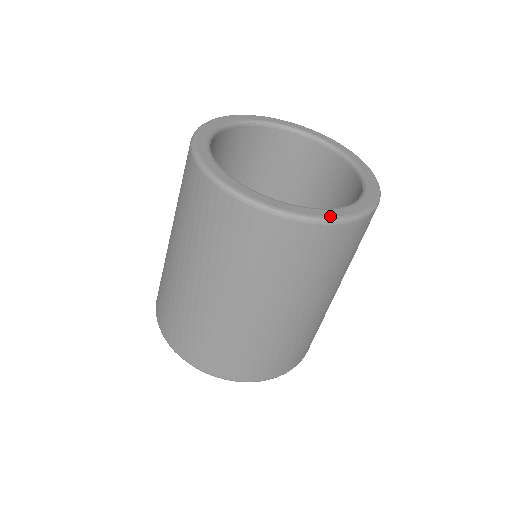
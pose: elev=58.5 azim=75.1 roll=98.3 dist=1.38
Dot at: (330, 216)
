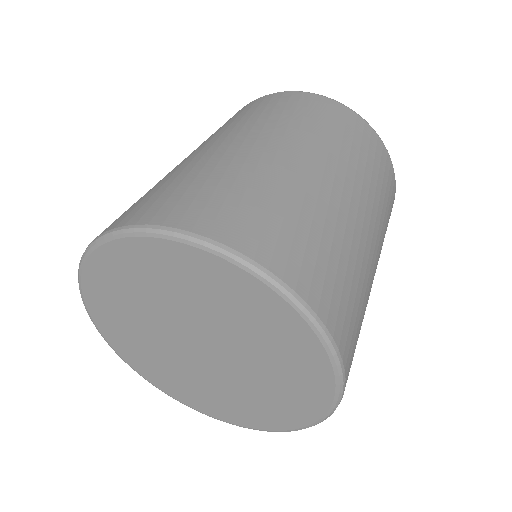
Dot at: occluded
